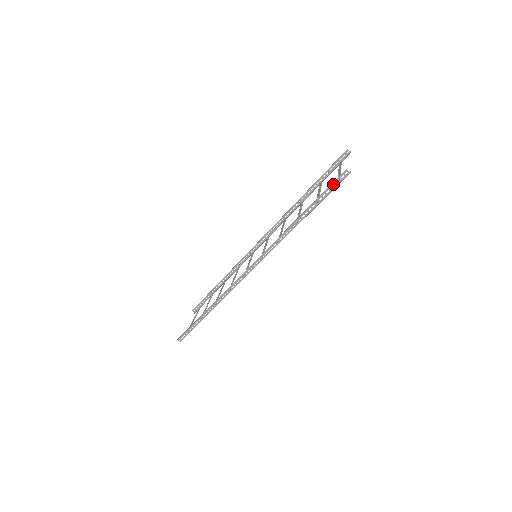
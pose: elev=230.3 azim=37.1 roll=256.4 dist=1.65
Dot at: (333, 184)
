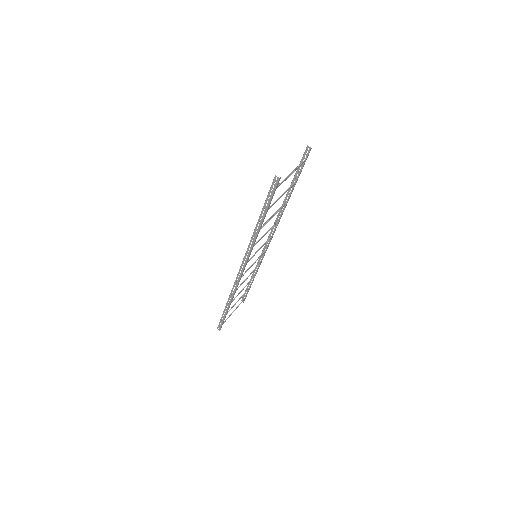
Dot at: (270, 190)
